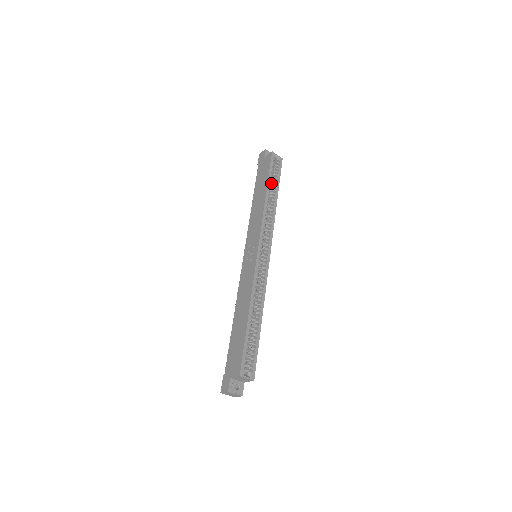
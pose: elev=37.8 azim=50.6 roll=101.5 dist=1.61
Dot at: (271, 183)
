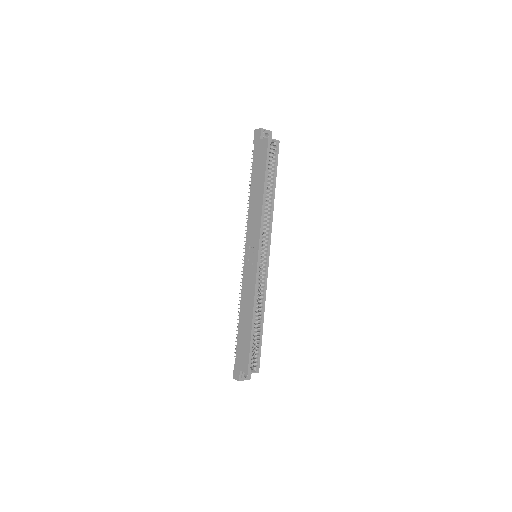
Dot at: (268, 174)
